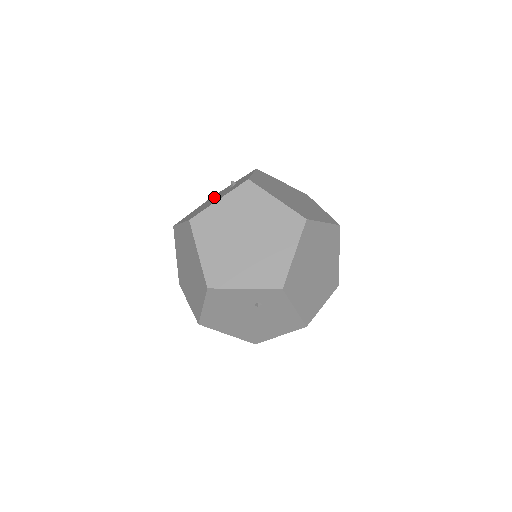
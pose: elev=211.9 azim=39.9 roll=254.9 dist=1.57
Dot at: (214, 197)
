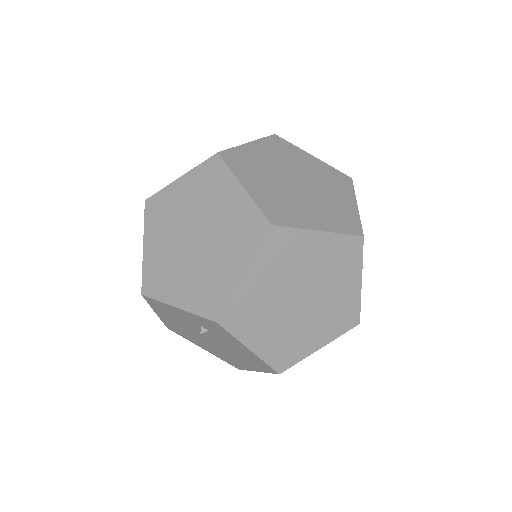
Dot at: occluded
